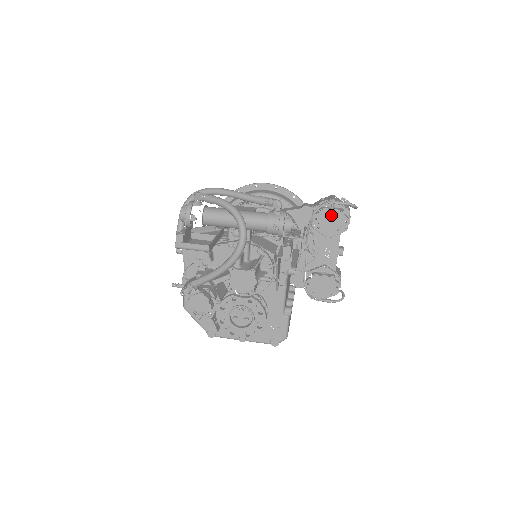
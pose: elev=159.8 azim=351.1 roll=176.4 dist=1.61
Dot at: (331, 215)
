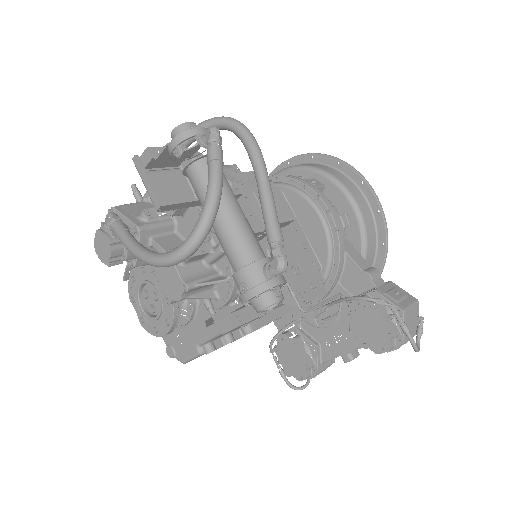
Dot at: (377, 322)
